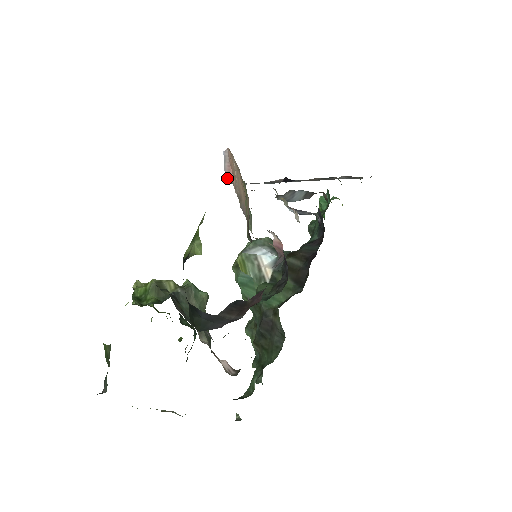
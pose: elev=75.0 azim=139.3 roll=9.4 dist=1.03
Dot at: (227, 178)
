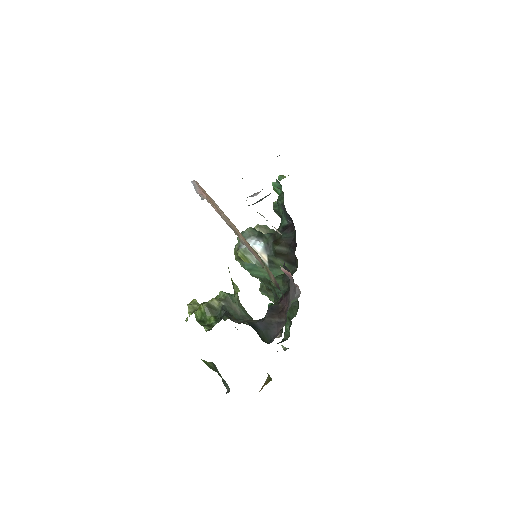
Dot at: (201, 197)
